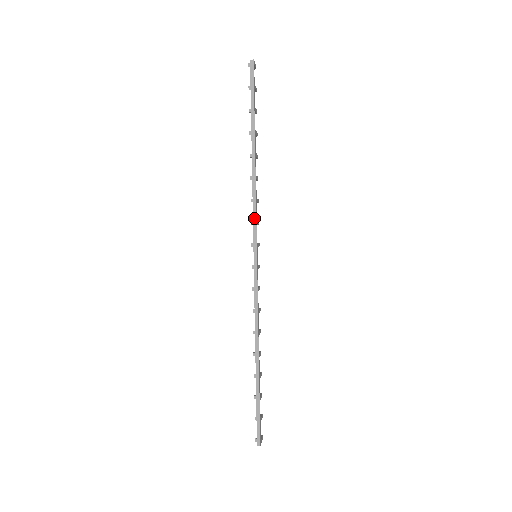
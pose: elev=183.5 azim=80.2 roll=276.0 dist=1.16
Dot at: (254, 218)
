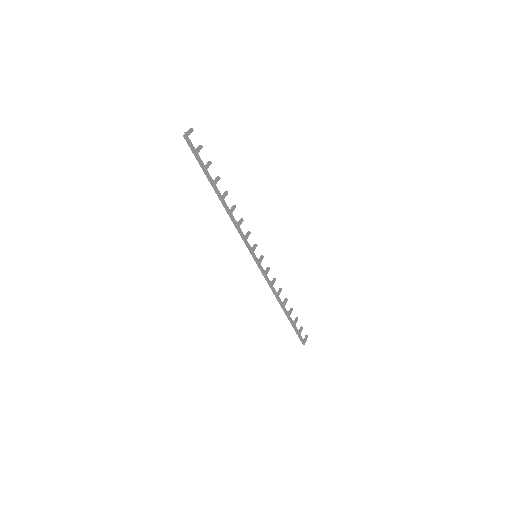
Dot at: (242, 238)
